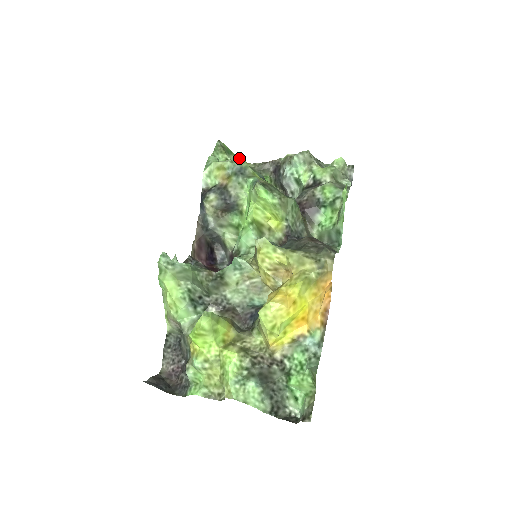
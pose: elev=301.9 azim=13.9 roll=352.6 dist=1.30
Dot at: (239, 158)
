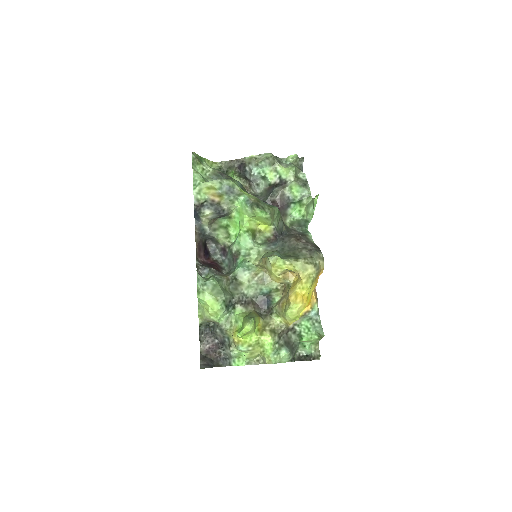
Dot at: (207, 160)
